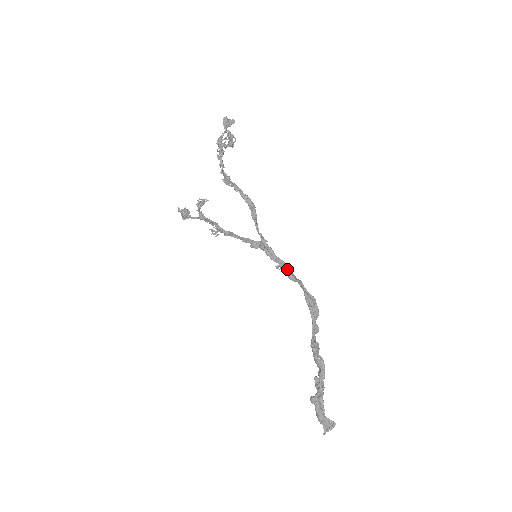
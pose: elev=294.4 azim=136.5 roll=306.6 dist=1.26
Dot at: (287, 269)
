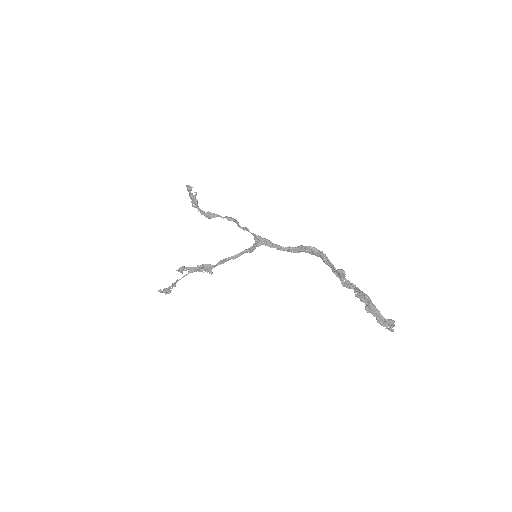
Dot at: (284, 248)
